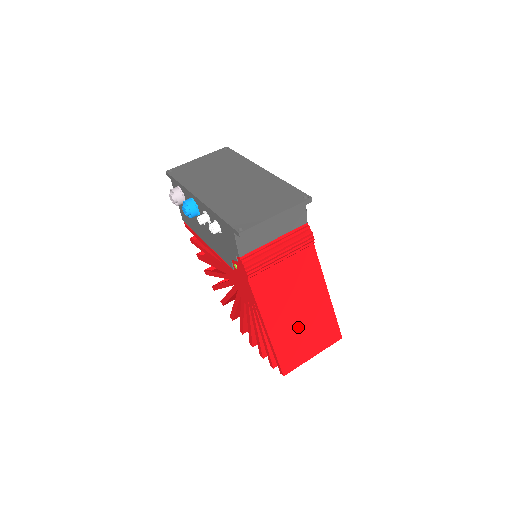
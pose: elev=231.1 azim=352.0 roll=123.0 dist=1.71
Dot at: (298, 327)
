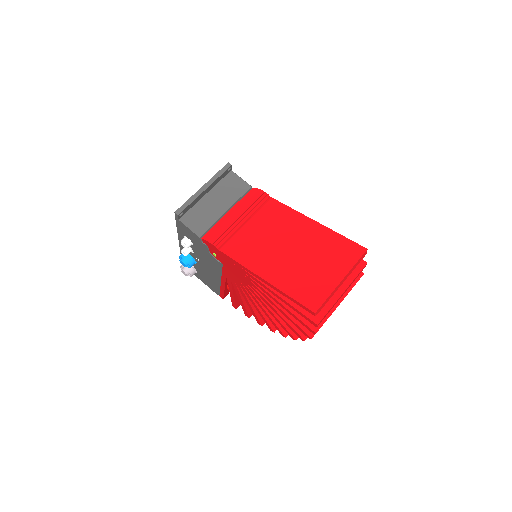
Dot at: (300, 262)
